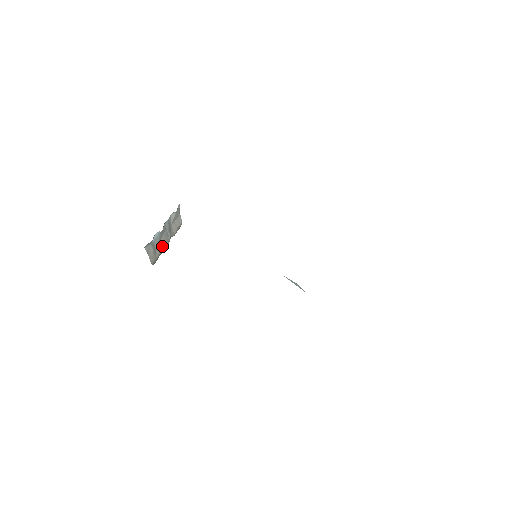
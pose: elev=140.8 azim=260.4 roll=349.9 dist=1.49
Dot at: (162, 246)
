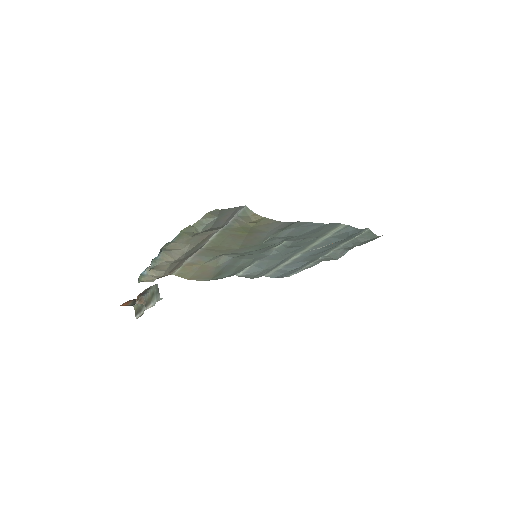
Dot at: (152, 295)
